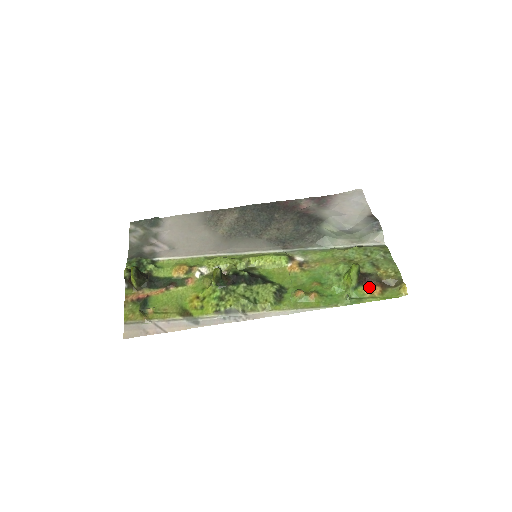
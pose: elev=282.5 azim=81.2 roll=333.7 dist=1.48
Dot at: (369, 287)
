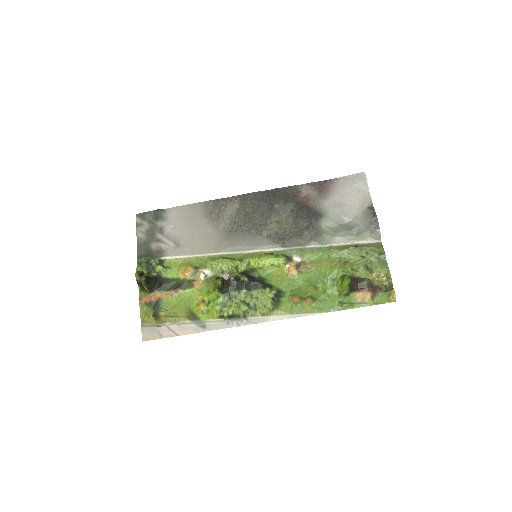
Dot at: (361, 293)
